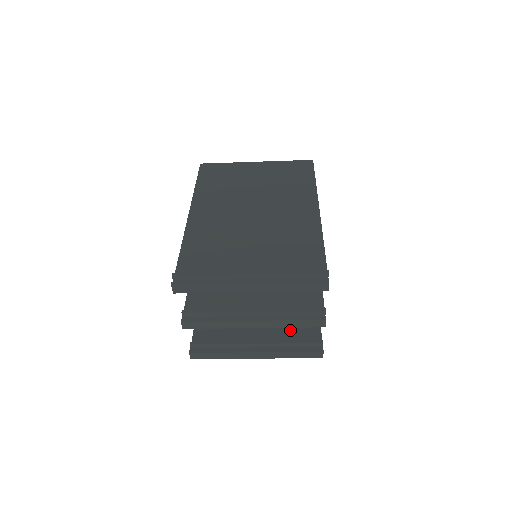
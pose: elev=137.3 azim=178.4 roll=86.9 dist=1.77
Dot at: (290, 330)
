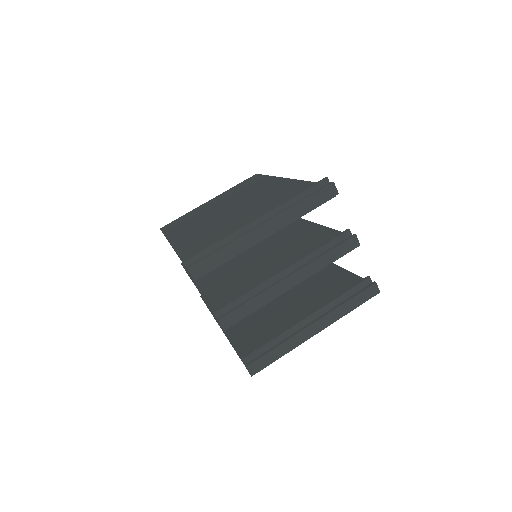
Dot at: (331, 294)
